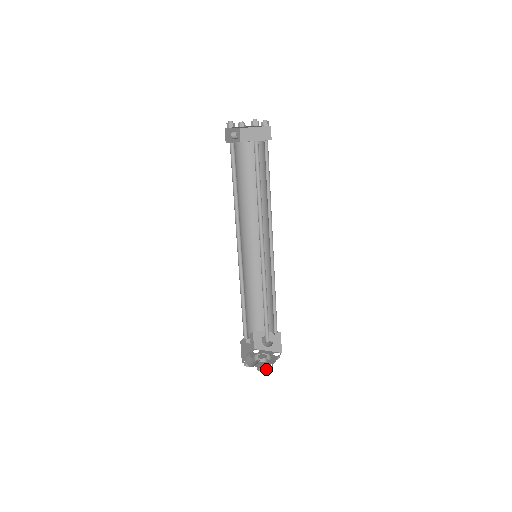
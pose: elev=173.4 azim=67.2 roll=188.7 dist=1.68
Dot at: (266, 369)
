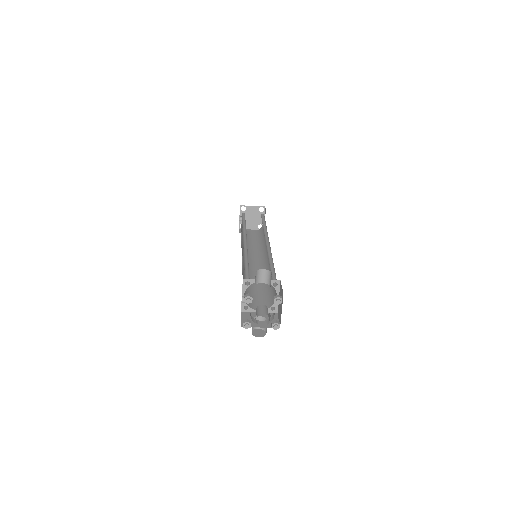
Dot at: occluded
